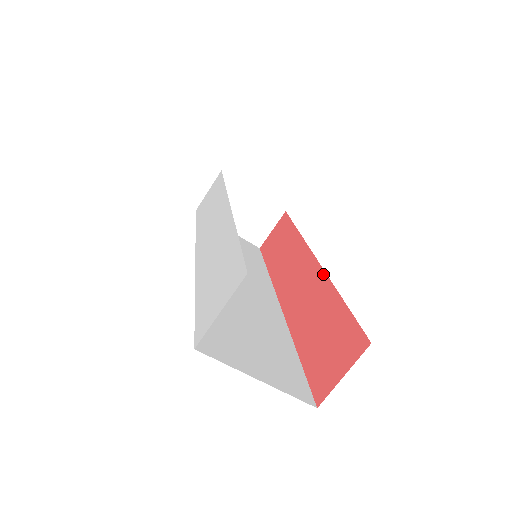
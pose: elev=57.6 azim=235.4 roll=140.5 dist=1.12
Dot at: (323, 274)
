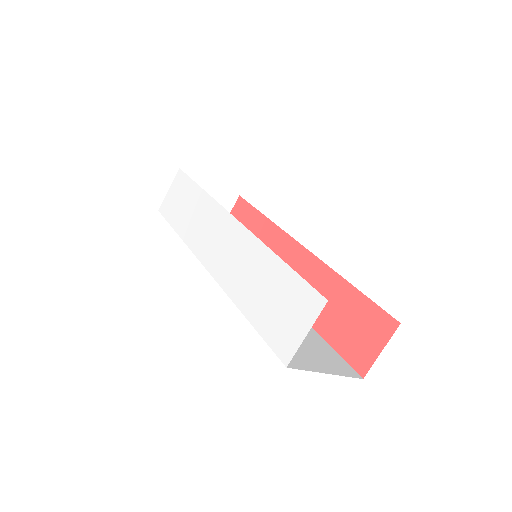
Dot at: (320, 263)
